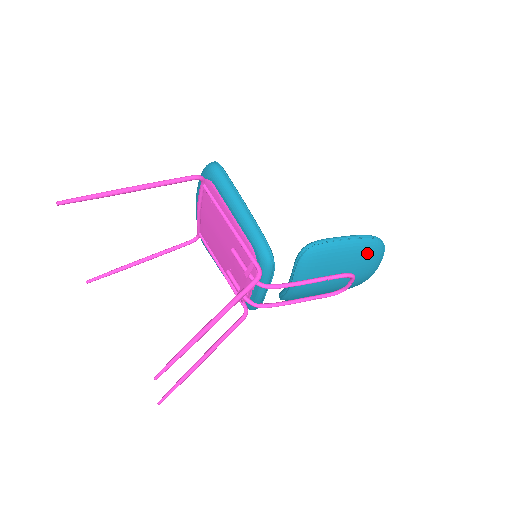
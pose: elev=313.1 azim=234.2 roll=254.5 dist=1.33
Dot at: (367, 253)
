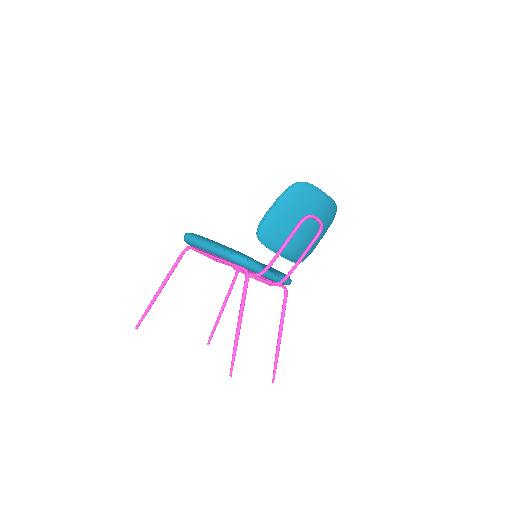
Dot at: (297, 199)
